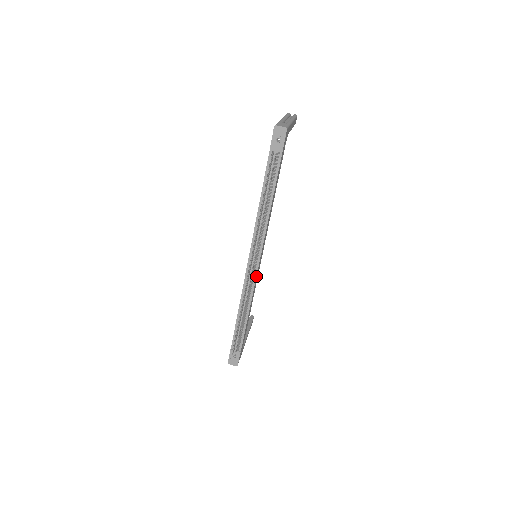
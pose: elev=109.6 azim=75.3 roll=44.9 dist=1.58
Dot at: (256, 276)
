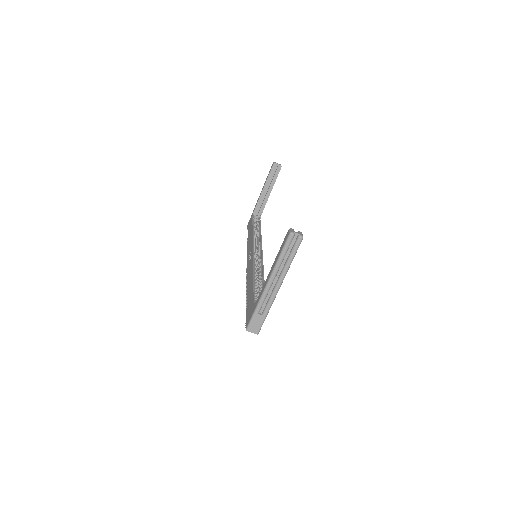
Dot at: occluded
